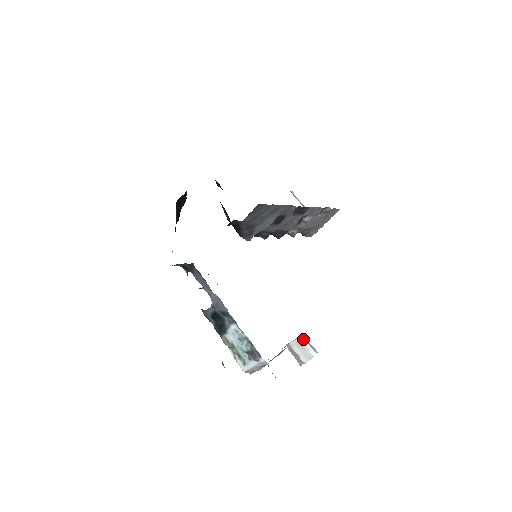
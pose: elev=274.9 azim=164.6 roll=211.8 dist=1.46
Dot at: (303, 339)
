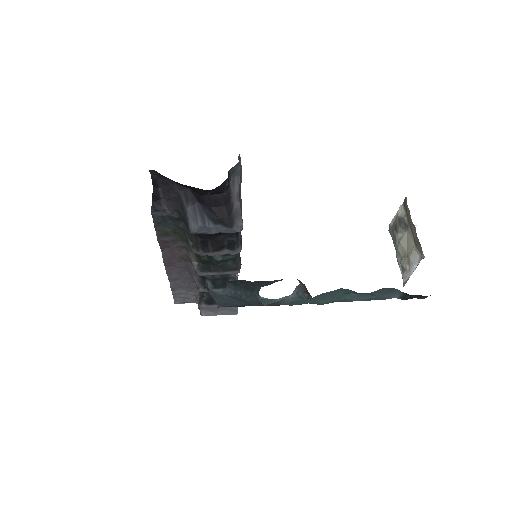
Dot at: occluded
